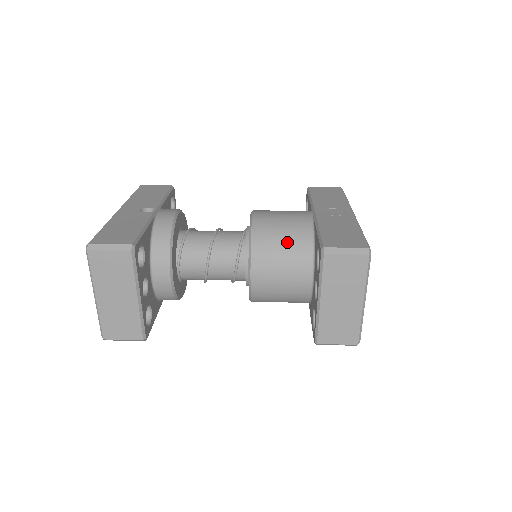
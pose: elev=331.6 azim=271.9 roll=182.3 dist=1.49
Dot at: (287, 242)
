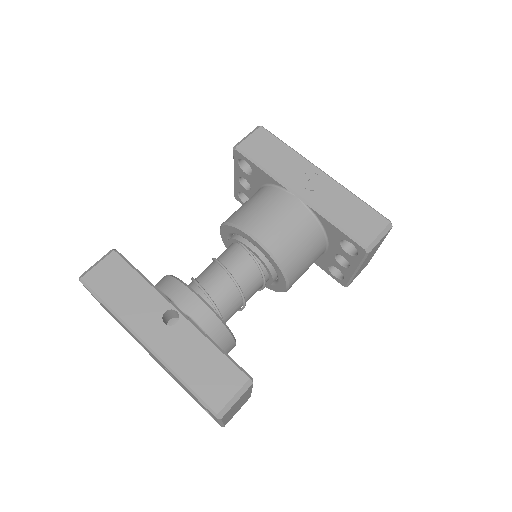
Dot at: (305, 244)
